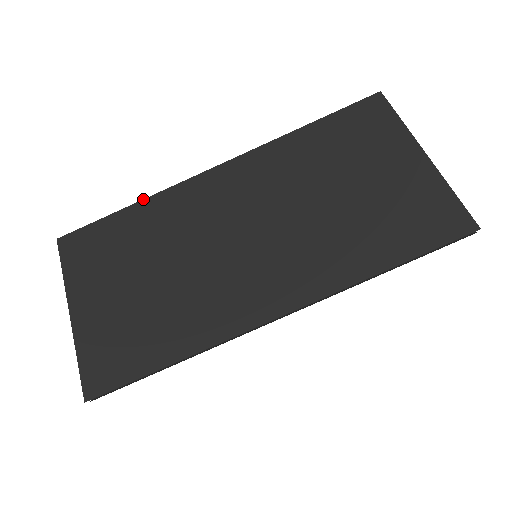
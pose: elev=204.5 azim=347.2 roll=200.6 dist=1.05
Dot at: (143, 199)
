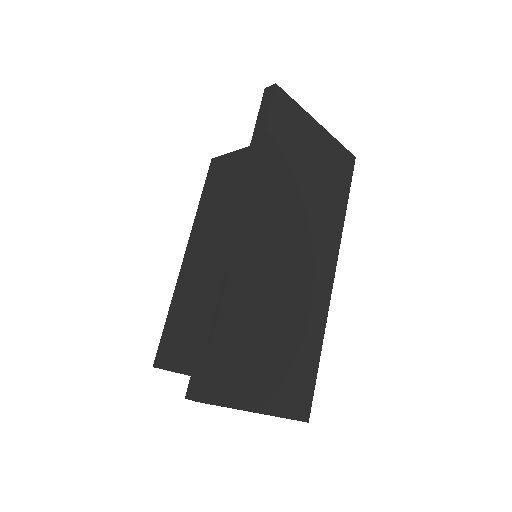
Dot at: (222, 300)
